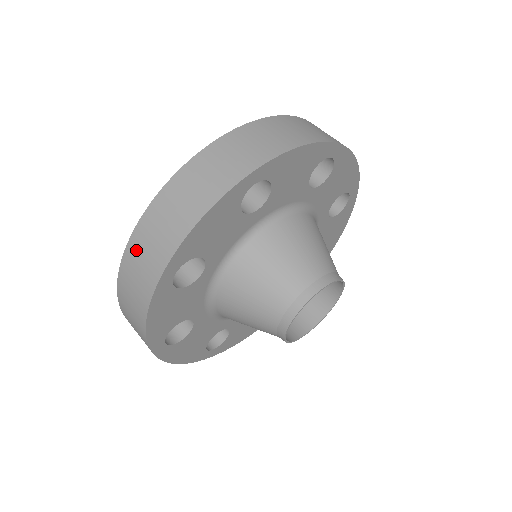
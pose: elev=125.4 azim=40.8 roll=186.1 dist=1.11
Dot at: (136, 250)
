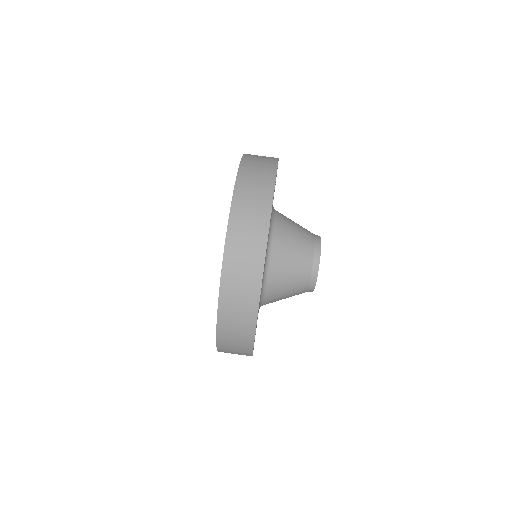
Dot at: (226, 350)
